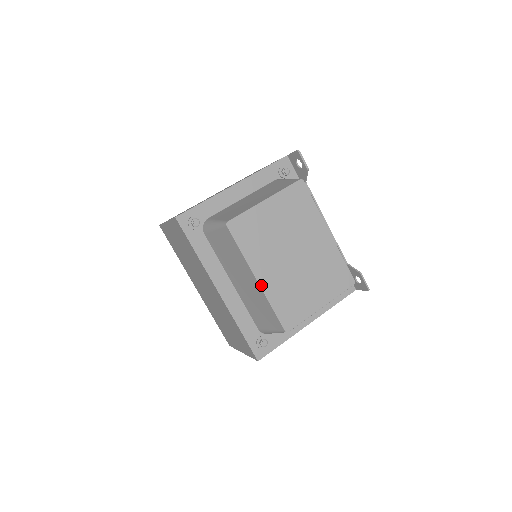
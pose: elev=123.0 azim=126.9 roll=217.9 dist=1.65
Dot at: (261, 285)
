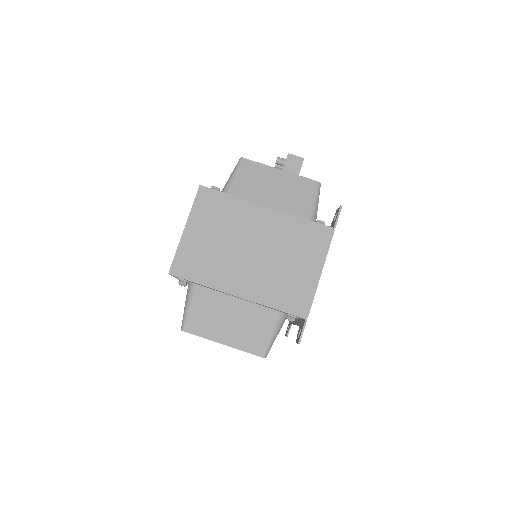
Dot at: occluded
